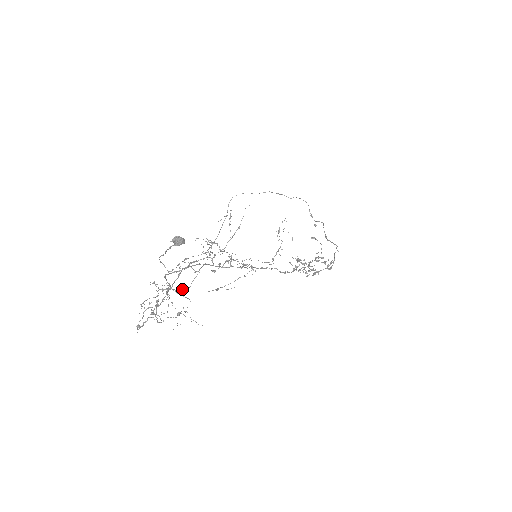
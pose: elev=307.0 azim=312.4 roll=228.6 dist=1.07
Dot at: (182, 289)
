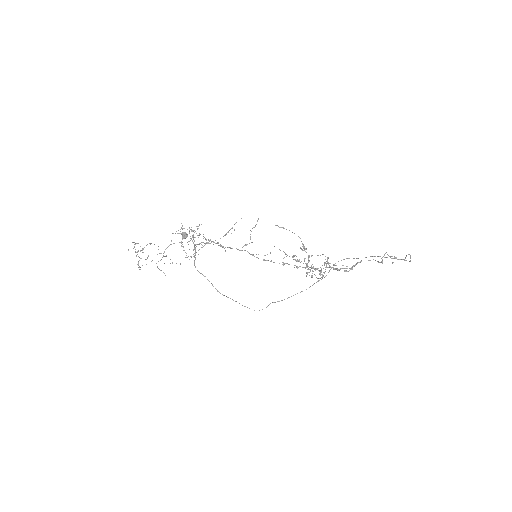
Dot at: occluded
